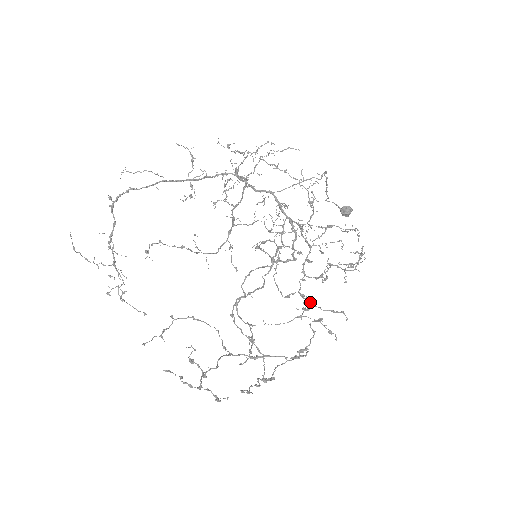
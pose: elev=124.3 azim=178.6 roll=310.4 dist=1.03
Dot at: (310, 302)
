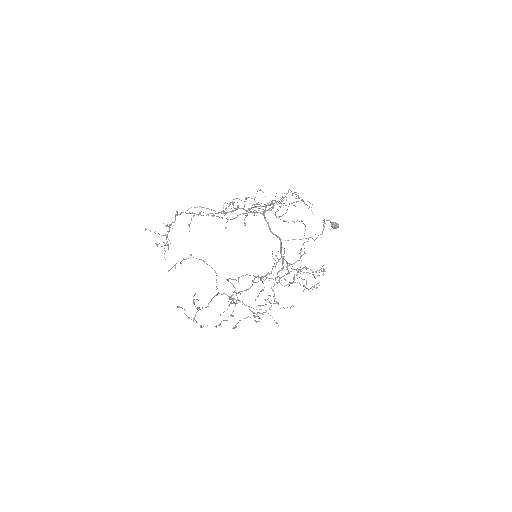
Dot at: occluded
